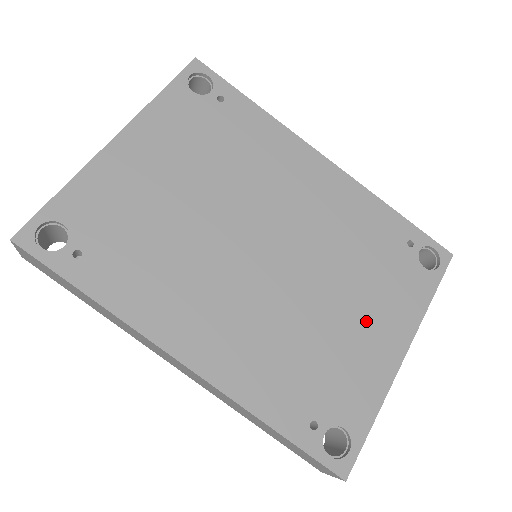
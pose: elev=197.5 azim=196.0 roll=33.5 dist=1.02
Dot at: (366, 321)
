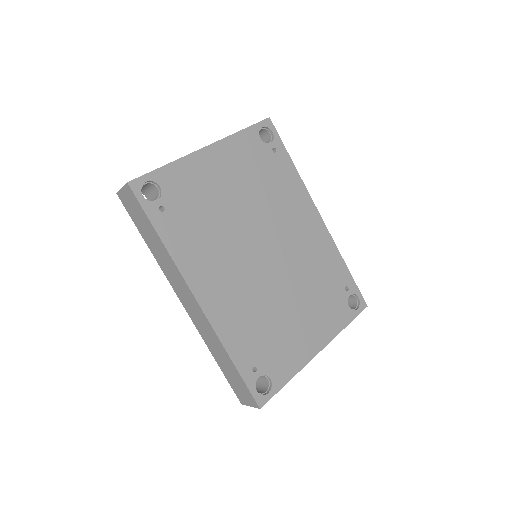
Dot at: (305, 323)
